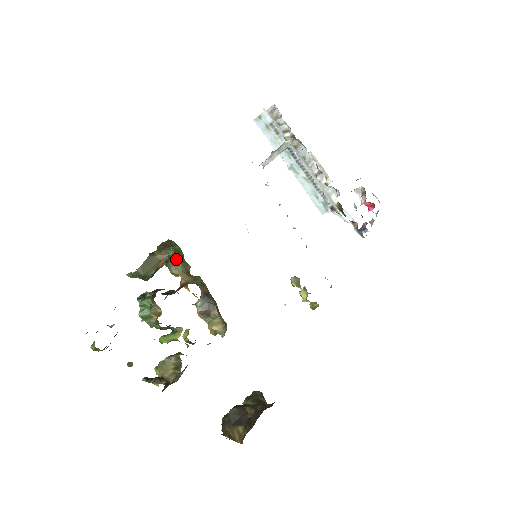
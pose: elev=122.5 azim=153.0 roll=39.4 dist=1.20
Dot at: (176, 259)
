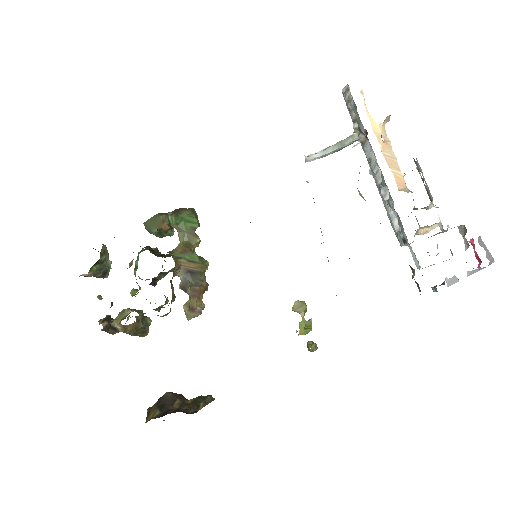
Dot at: (181, 227)
